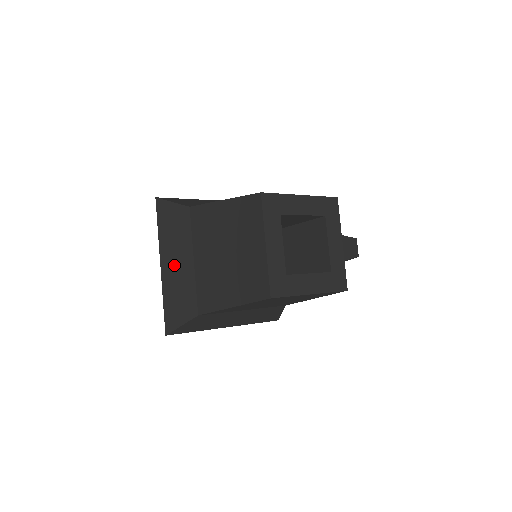
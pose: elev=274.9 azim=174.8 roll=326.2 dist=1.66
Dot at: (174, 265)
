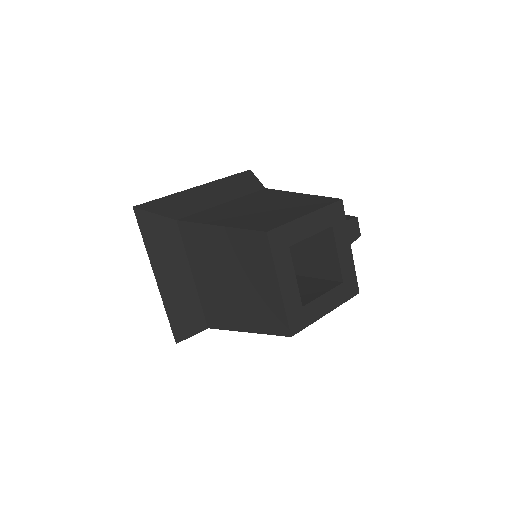
Dot at: (171, 279)
